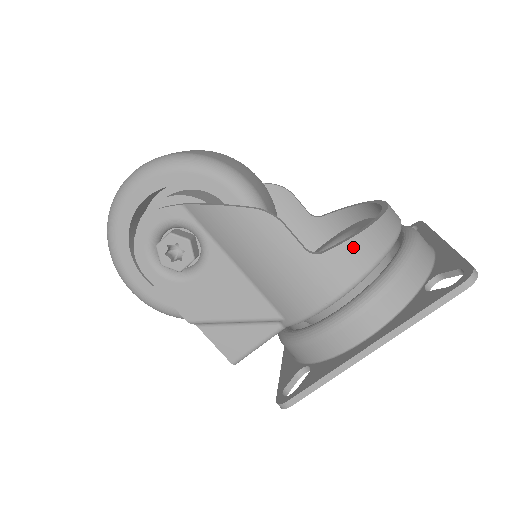
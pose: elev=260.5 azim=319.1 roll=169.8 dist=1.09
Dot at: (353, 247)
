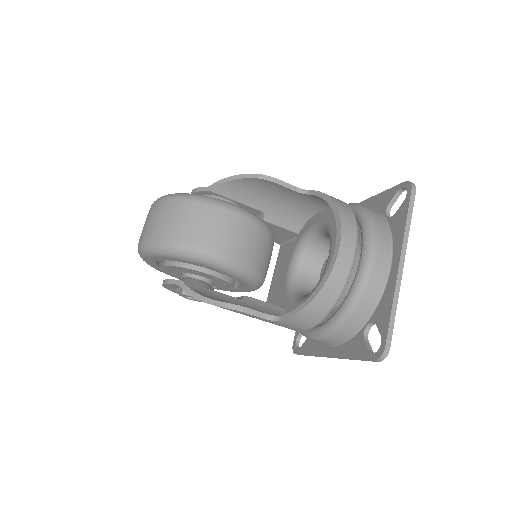
Dot at: (300, 317)
